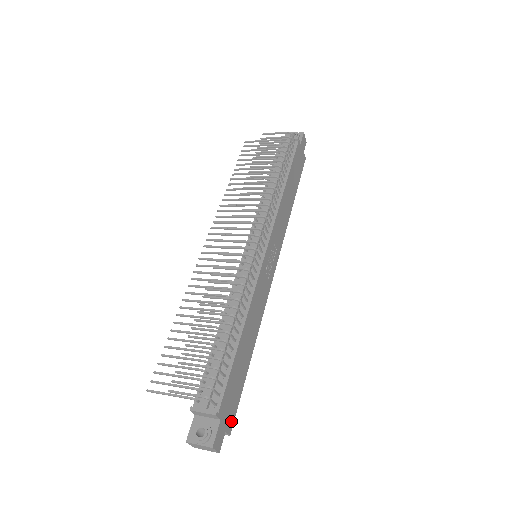
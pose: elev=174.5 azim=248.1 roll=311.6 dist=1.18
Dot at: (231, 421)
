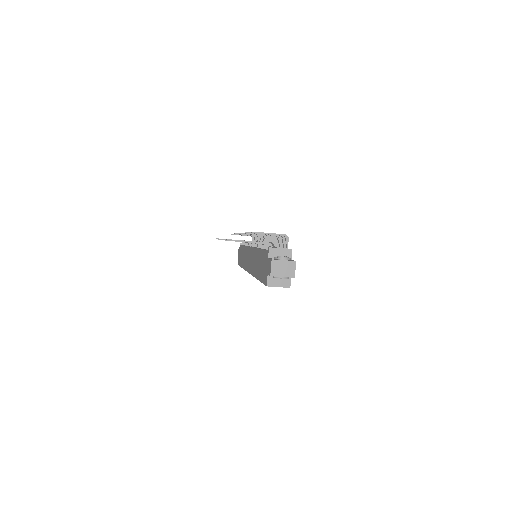
Dot at: occluded
